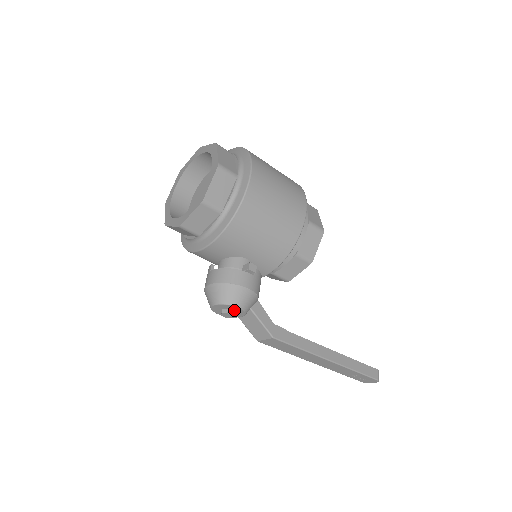
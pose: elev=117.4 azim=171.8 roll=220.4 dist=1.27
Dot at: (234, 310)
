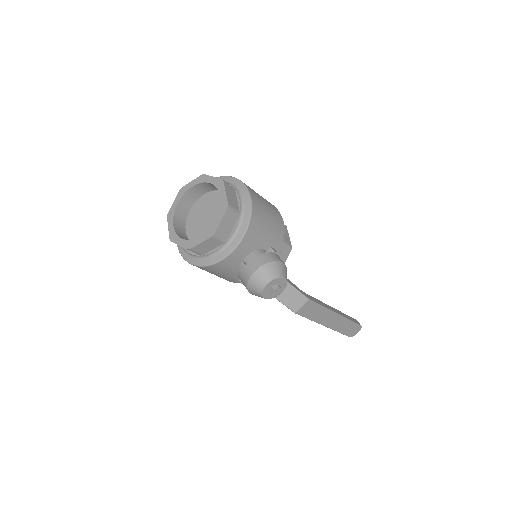
Dot at: (280, 284)
